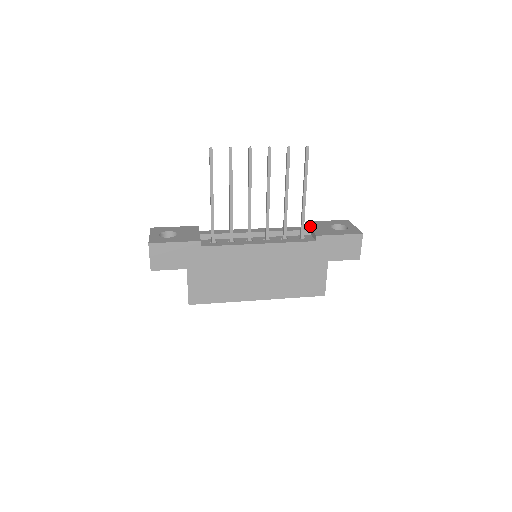
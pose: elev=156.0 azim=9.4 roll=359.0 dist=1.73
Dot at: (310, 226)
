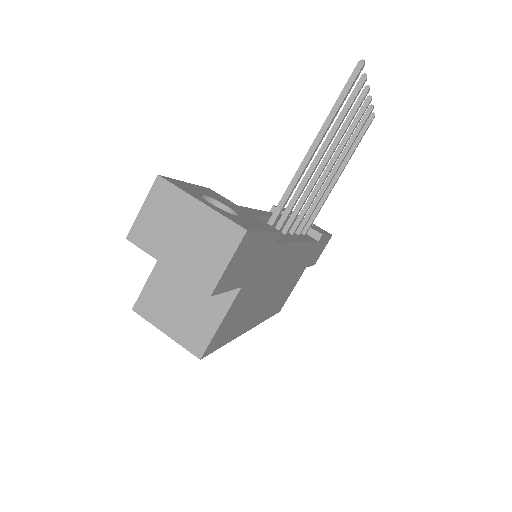
Dot at: occluded
